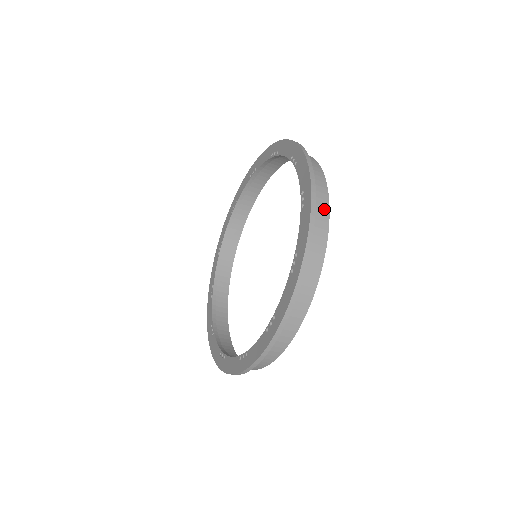
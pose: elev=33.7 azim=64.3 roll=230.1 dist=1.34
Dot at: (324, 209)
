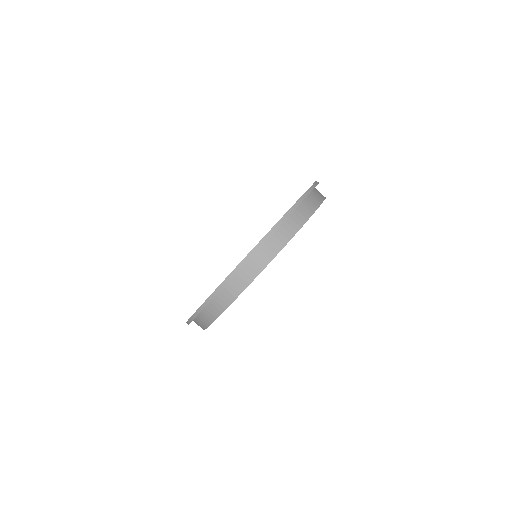
Dot at: (319, 199)
